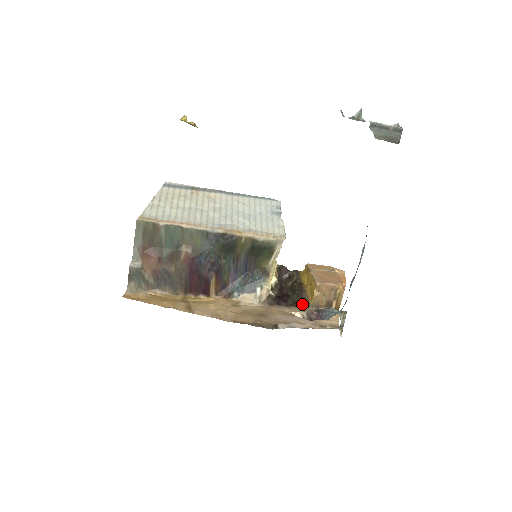
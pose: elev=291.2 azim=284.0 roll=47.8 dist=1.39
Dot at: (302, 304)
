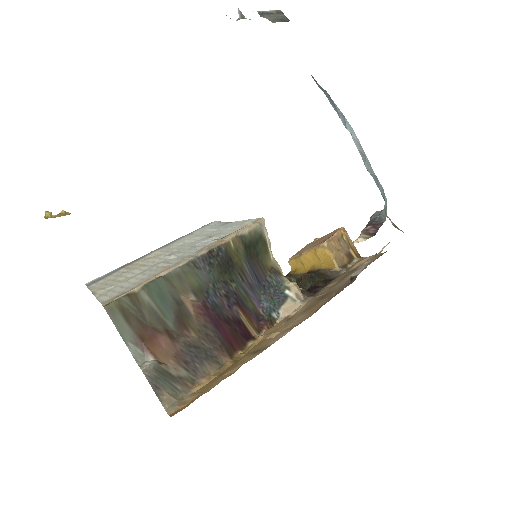
Dot at: (331, 277)
